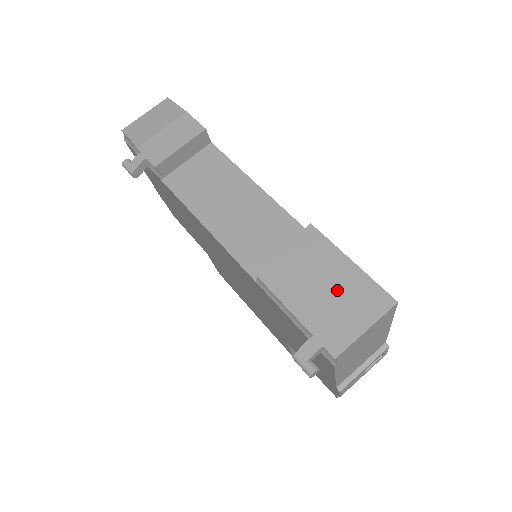
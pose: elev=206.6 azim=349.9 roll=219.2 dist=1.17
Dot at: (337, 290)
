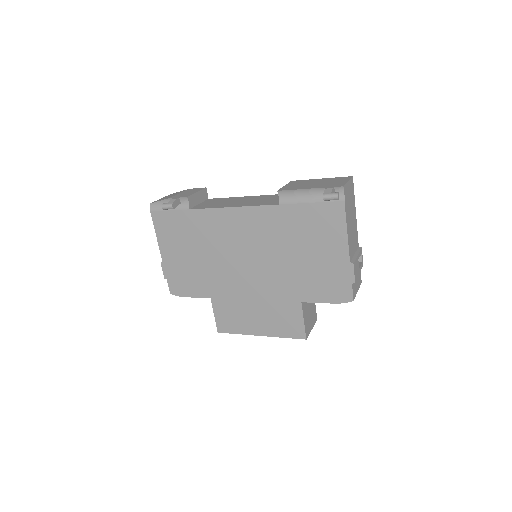
Dot at: (323, 182)
